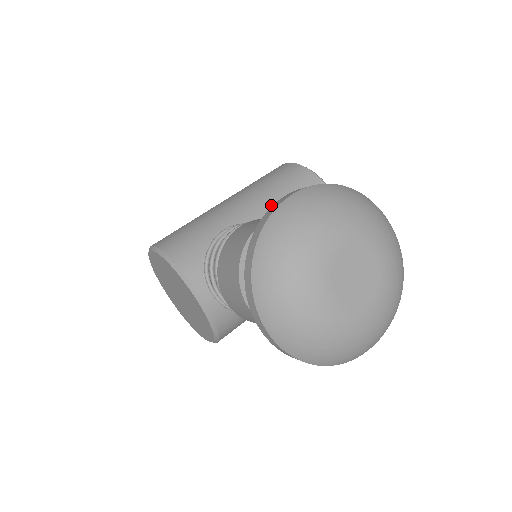
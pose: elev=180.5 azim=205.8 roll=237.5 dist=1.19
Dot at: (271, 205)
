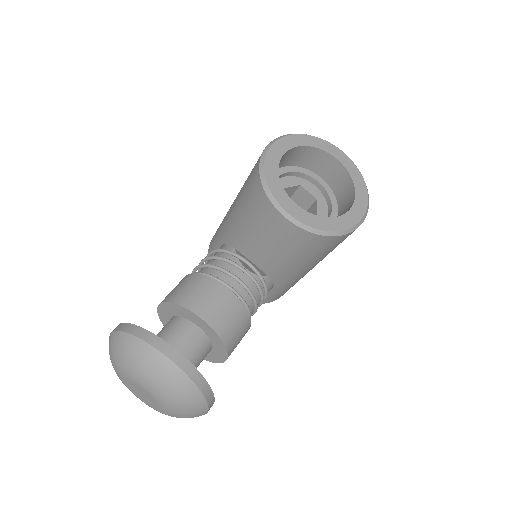
Dot at: (239, 221)
